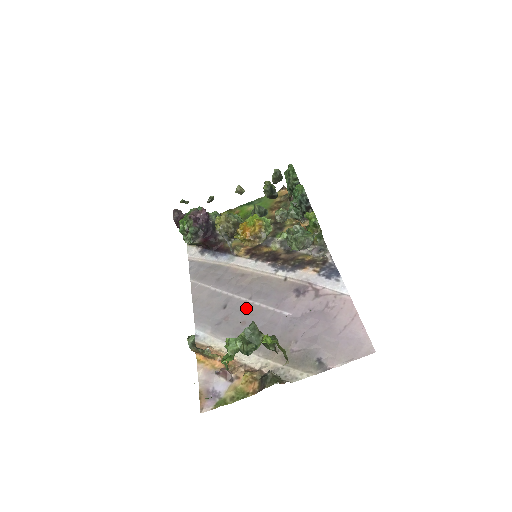
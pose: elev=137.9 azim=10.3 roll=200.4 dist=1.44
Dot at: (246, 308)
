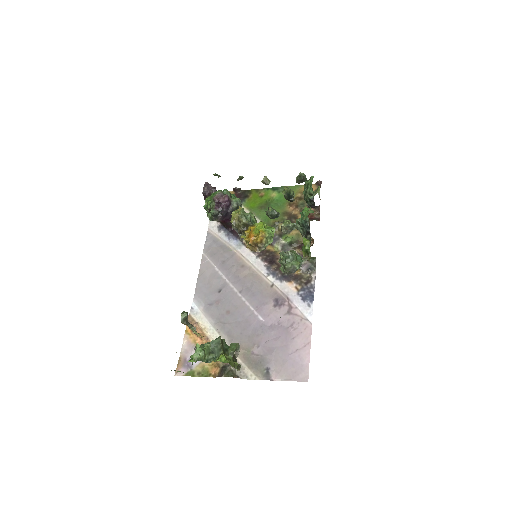
Dot at: (234, 300)
